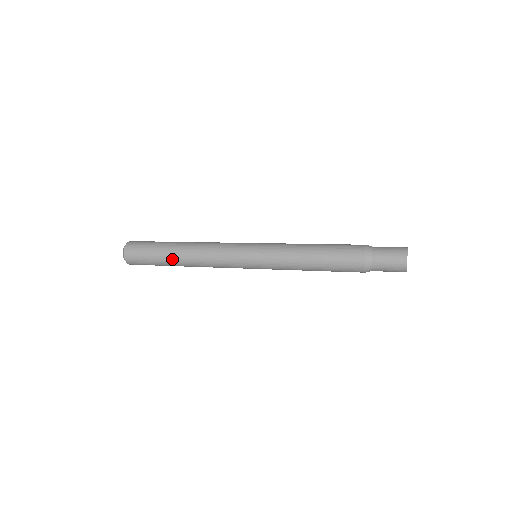
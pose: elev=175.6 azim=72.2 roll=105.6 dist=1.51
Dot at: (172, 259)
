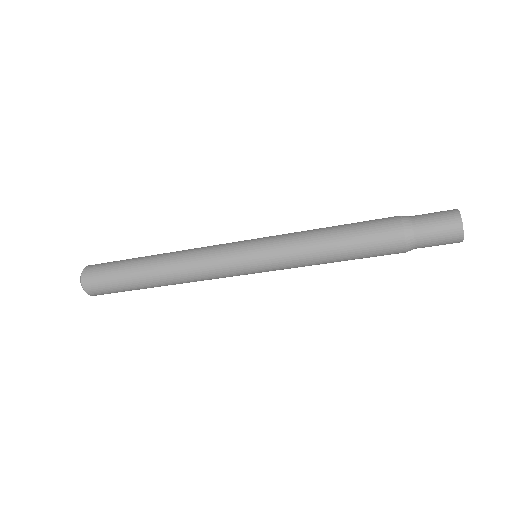
Dot at: (147, 257)
